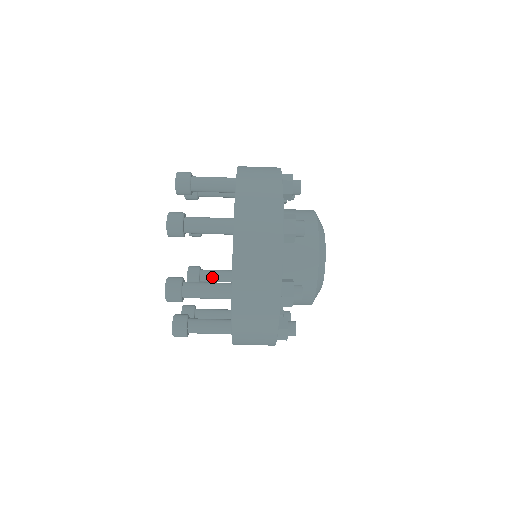
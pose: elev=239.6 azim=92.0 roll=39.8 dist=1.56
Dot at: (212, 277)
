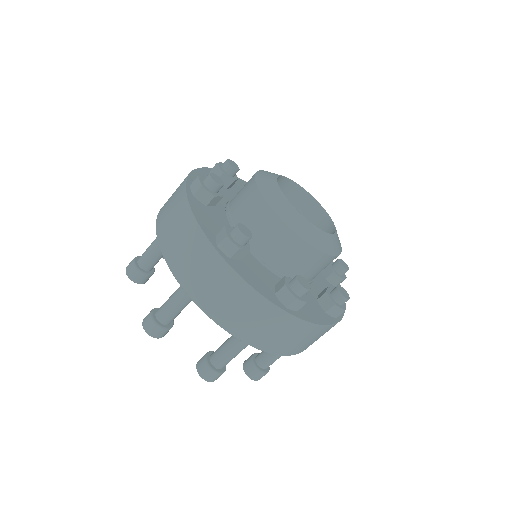
Dot at: occluded
